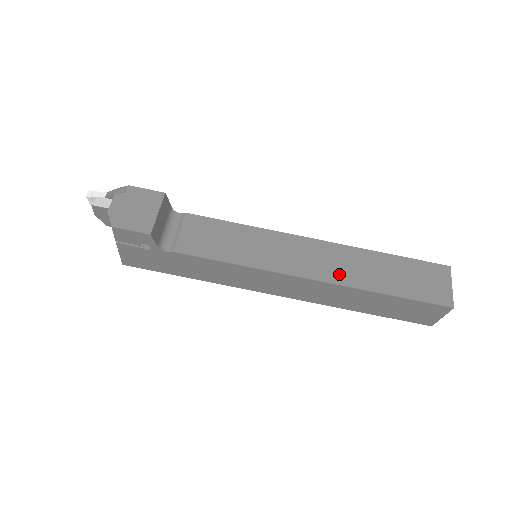
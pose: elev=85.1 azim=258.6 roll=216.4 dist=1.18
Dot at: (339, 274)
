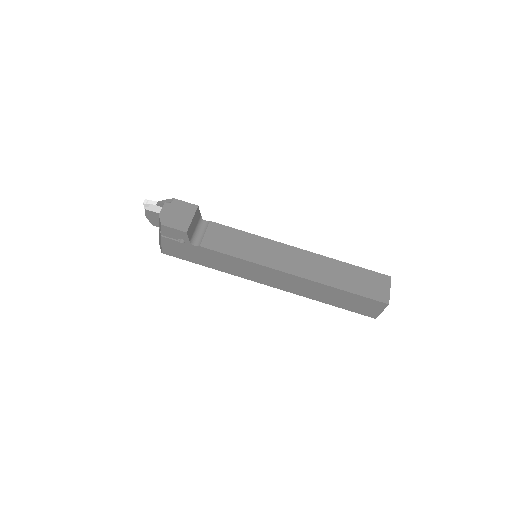
Dot at: (312, 273)
